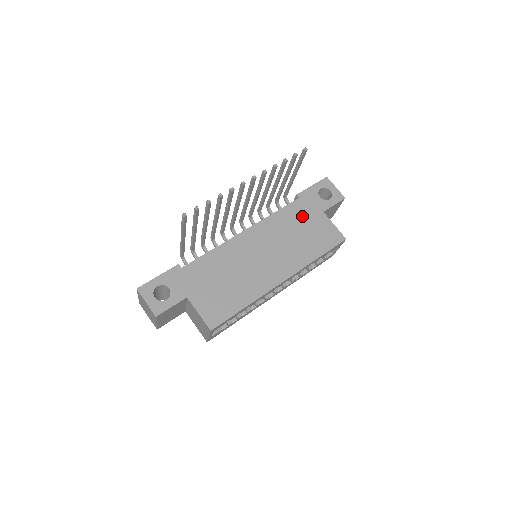
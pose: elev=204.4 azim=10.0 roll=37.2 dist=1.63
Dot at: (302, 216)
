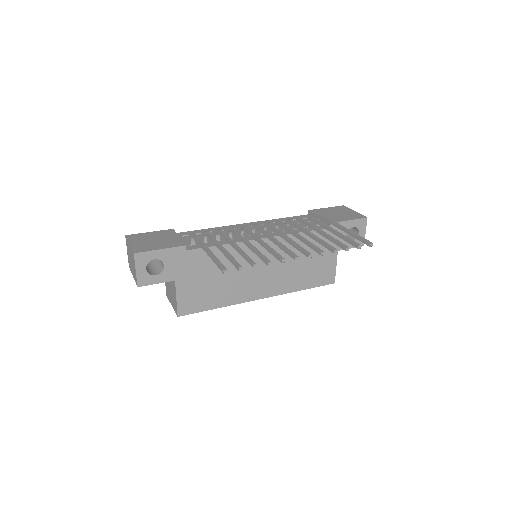
Dot at: (319, 247)
